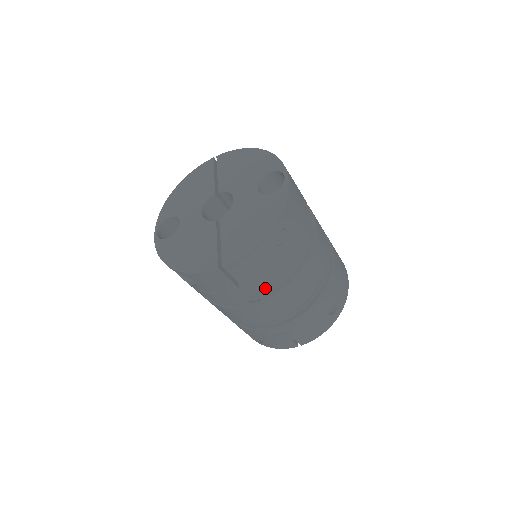
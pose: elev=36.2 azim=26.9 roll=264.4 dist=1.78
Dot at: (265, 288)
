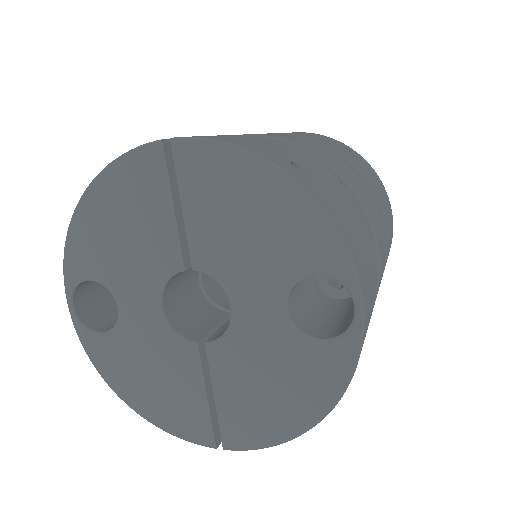
Dot at: occluded
